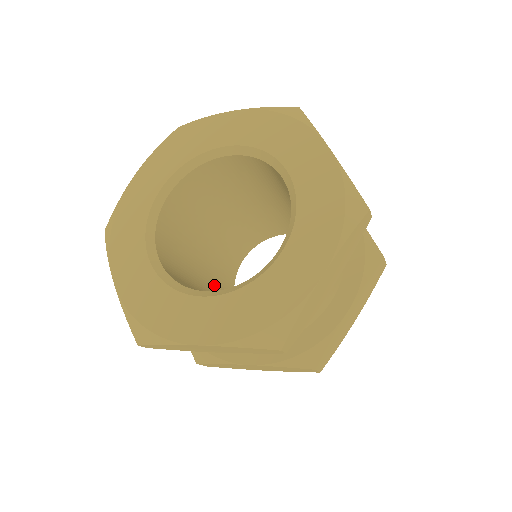
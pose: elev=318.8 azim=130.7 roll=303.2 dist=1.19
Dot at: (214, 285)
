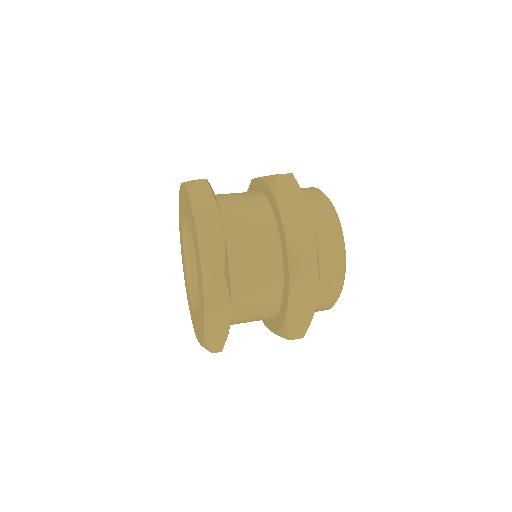
Dot at: occluded
